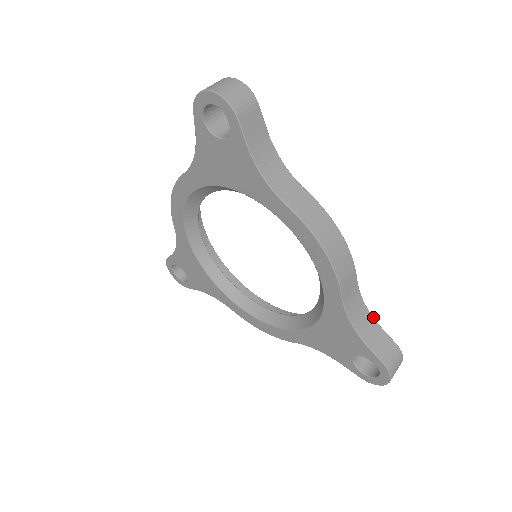
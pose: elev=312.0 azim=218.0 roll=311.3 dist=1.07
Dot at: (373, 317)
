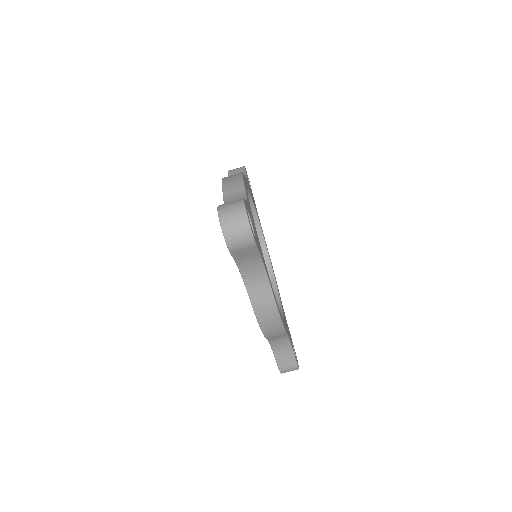
Dot at: (292, 347)
